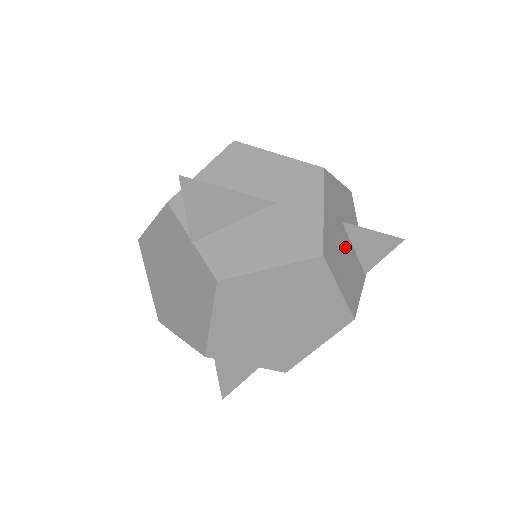
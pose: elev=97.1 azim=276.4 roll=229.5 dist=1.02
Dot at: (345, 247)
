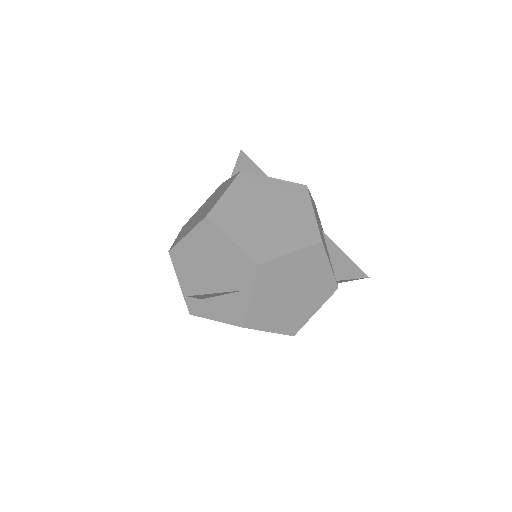
Dot at: (322, 233)
